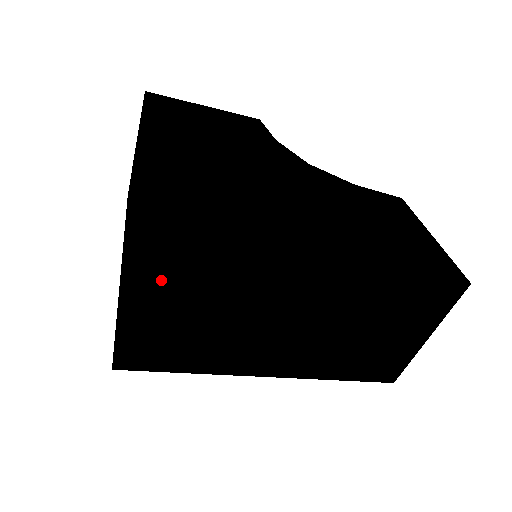
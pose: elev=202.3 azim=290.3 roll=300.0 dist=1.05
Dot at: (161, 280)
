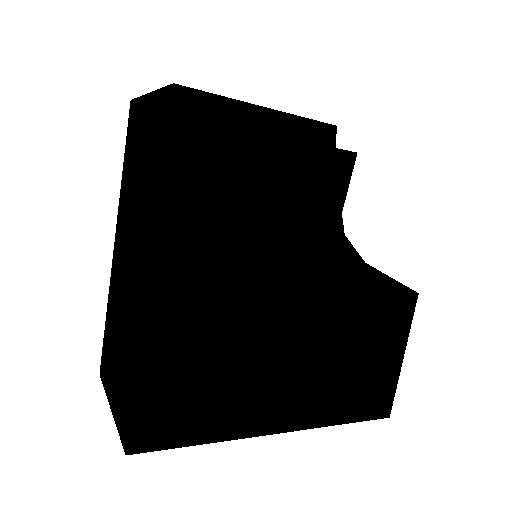
Dot at: occluded
